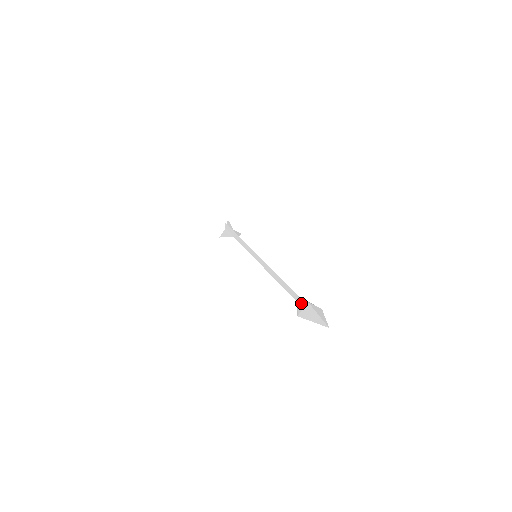
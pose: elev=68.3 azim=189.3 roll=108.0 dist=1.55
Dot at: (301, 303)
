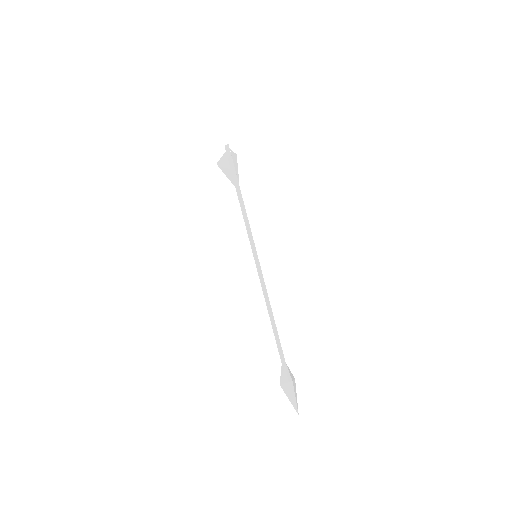
Dot at: (286, 375)
